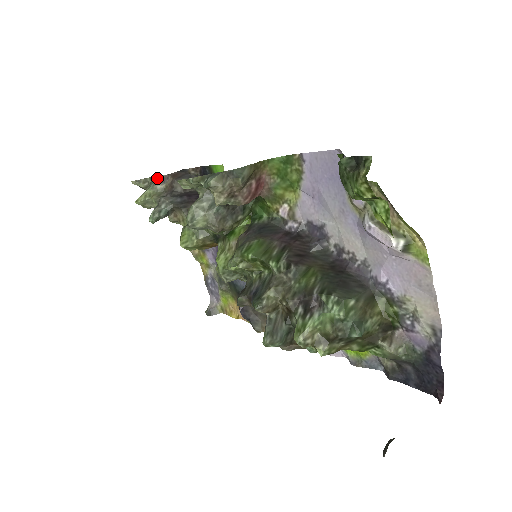
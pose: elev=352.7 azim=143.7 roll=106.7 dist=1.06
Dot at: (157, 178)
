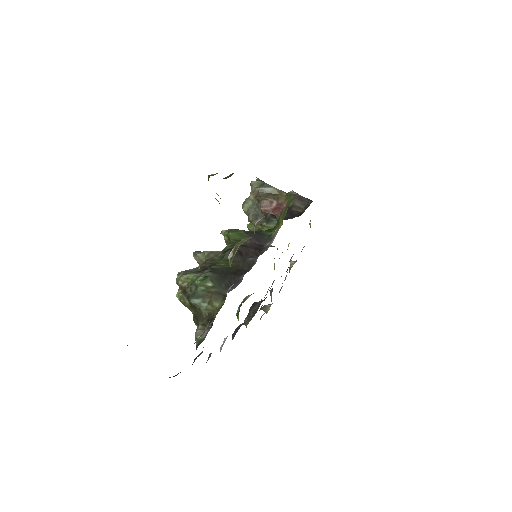
Dot at: (292, 192)
